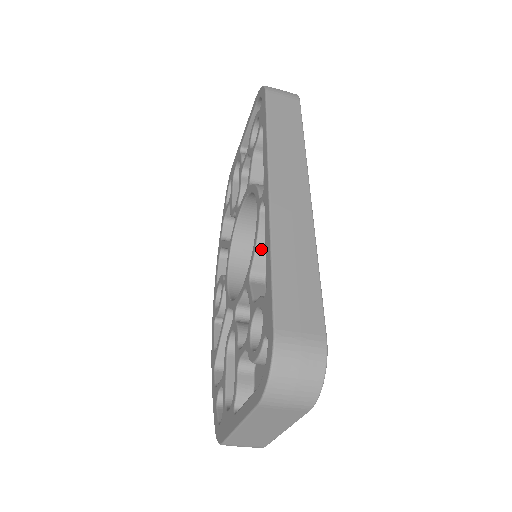
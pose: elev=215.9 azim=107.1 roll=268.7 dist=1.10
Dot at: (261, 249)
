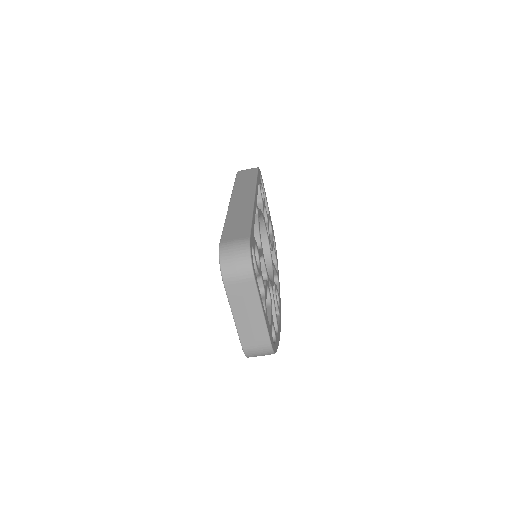
Dot at: occluded
